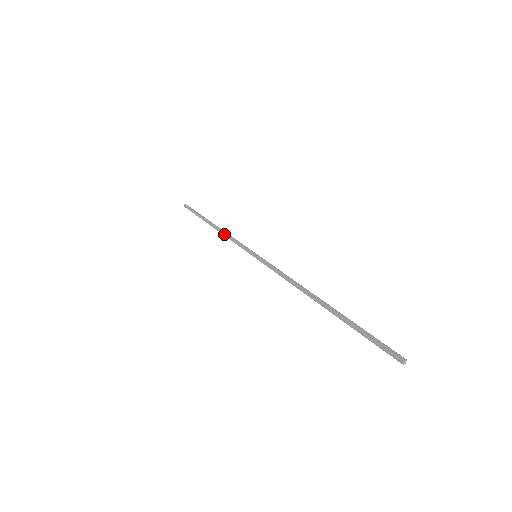
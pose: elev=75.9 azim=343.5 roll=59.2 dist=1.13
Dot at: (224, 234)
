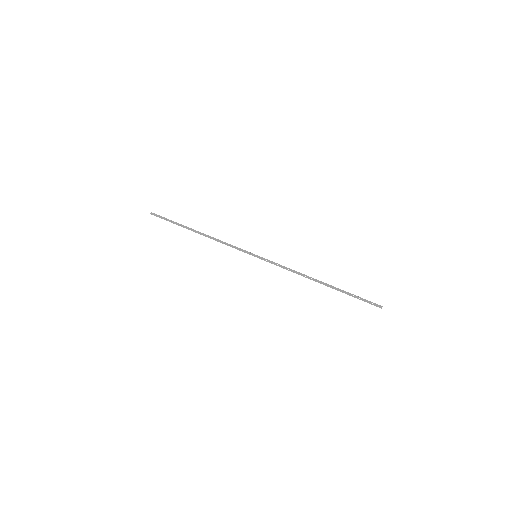
Dot at: (216, 240)
